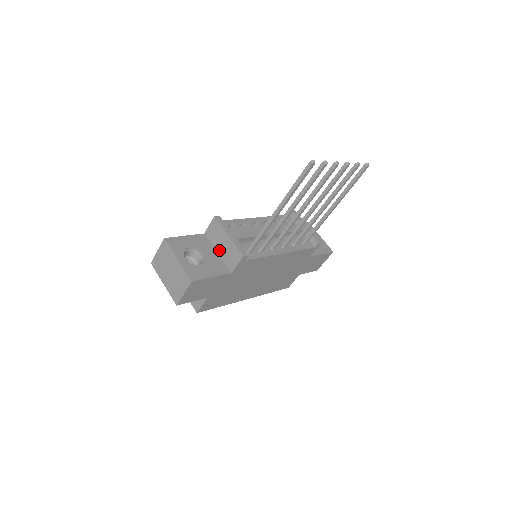
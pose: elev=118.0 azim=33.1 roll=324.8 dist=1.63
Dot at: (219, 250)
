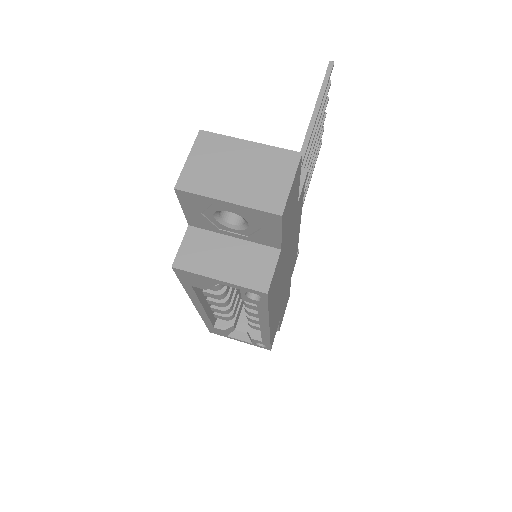
Dot at: occluded
